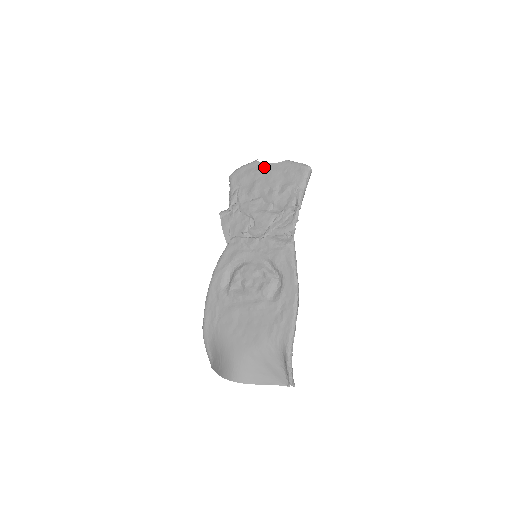
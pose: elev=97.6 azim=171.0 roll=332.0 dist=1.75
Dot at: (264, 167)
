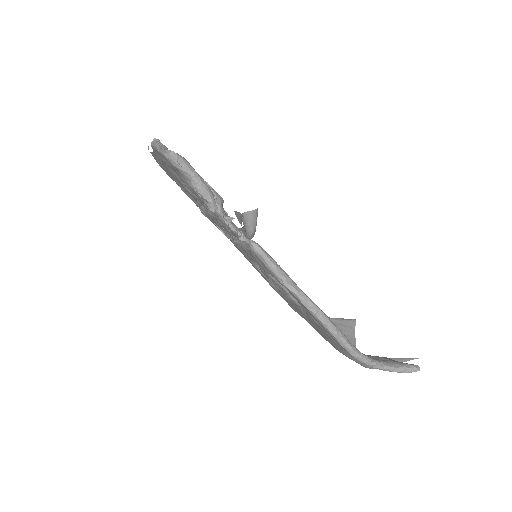
Dot at: occluded
